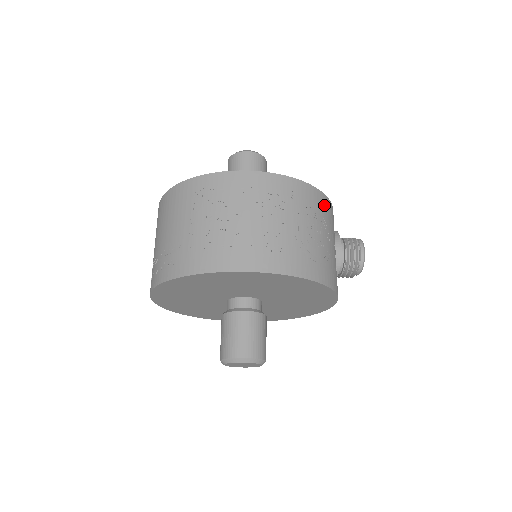
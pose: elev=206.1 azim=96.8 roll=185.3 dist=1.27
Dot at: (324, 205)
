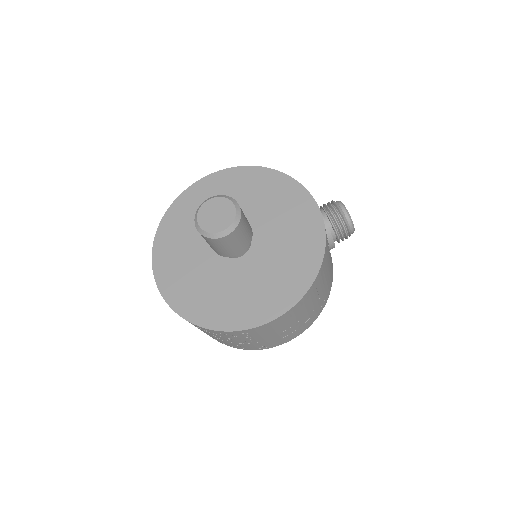
Dot at: occluded
